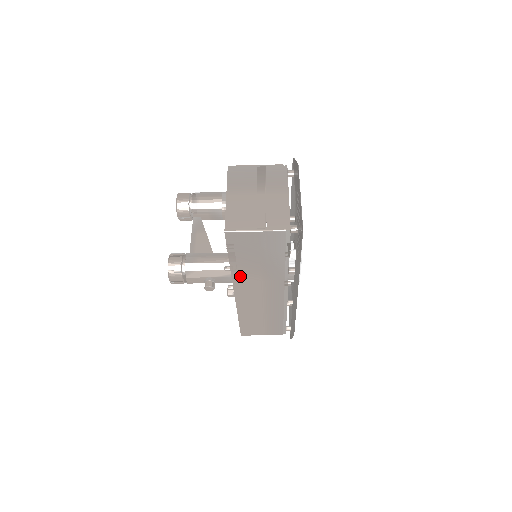
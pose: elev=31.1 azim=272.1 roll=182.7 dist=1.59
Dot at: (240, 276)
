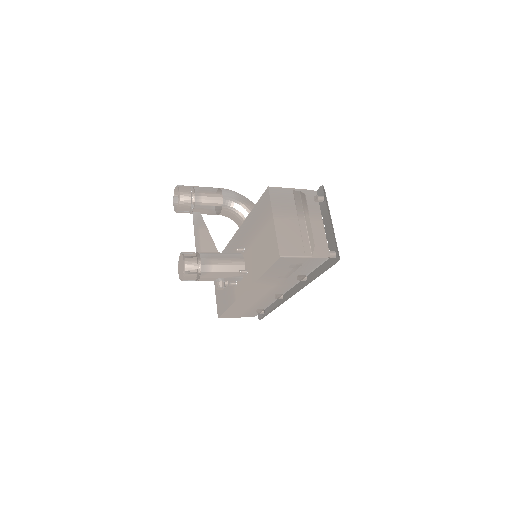
Dot at: (261, 283)
